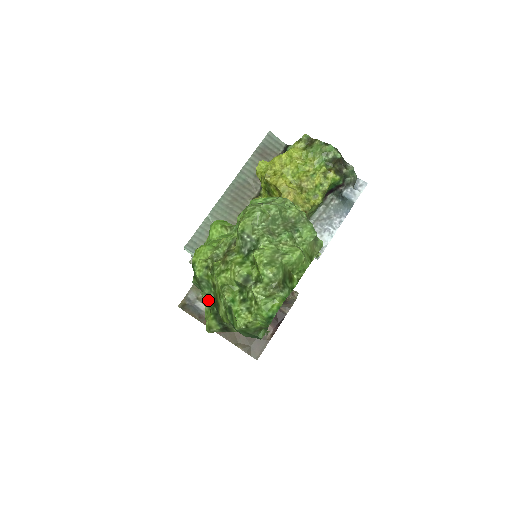
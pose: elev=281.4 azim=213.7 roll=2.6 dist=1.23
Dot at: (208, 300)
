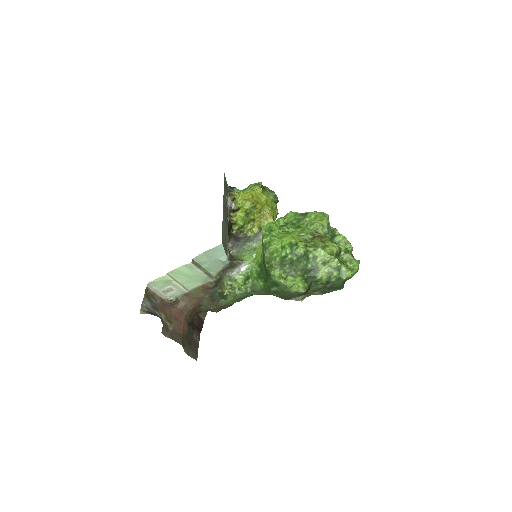
Dot at: (302, 270)
